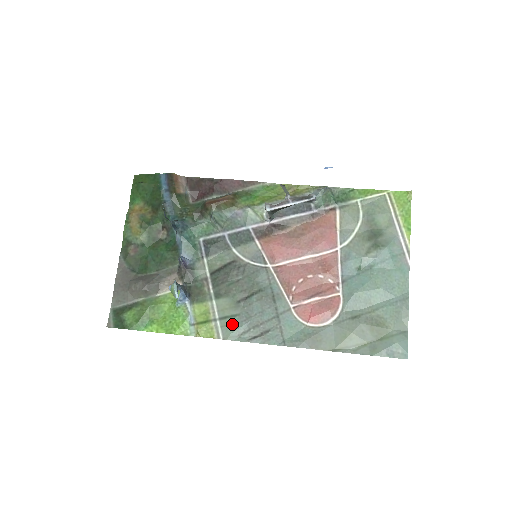
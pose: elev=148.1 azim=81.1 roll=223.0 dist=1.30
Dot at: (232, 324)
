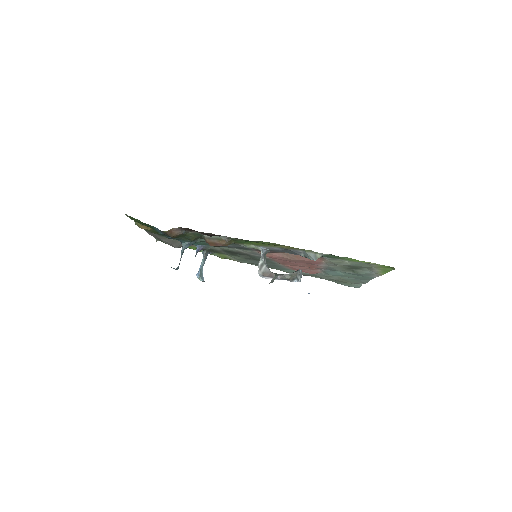
Dot at: (244, 262)
